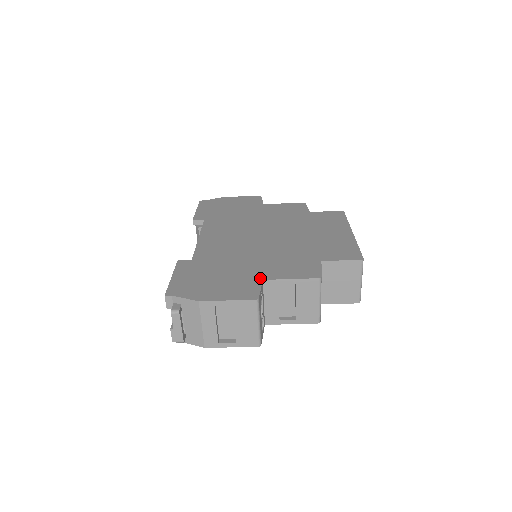
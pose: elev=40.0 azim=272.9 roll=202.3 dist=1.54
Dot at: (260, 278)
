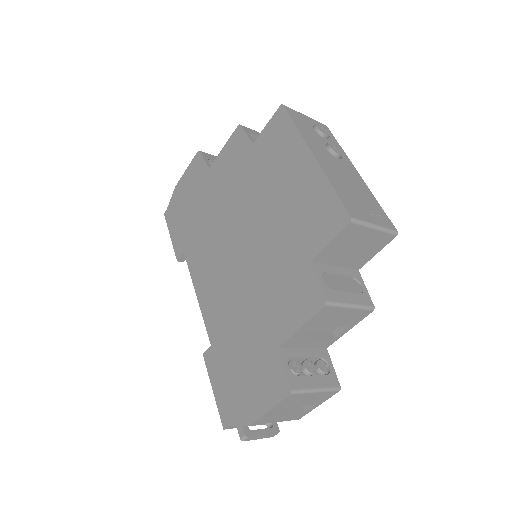
Dot at: (274, 346)
